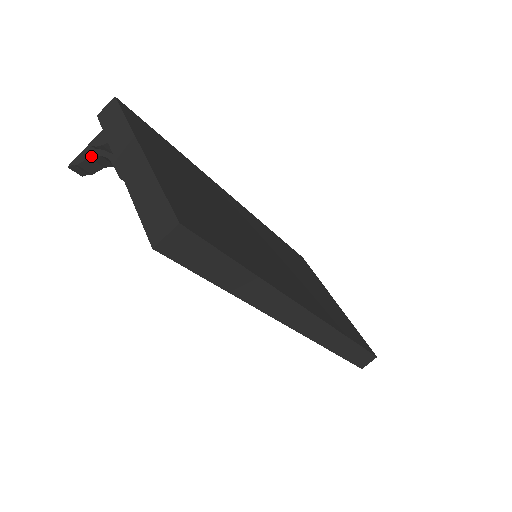
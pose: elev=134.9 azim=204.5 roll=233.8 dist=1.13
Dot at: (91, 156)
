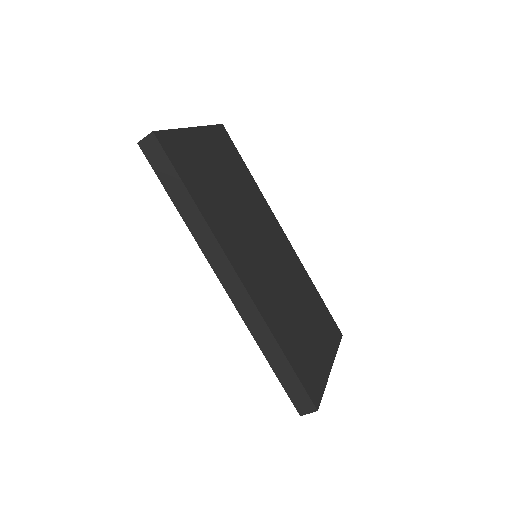
Dot at: occluded
